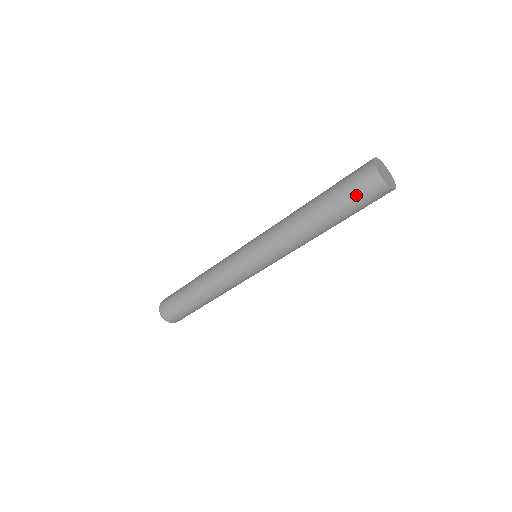
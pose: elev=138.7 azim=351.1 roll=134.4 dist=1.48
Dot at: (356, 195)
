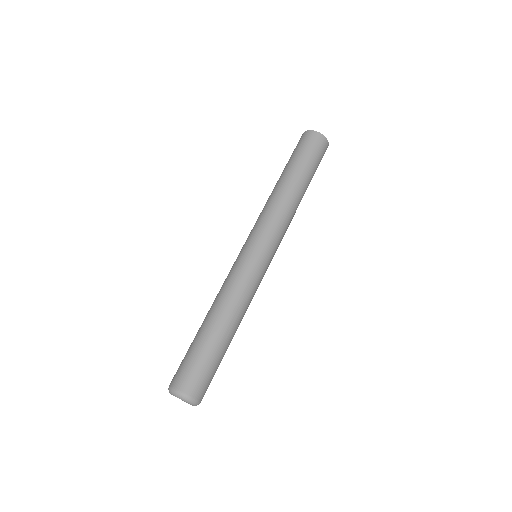
Dot at: (314, 153)
